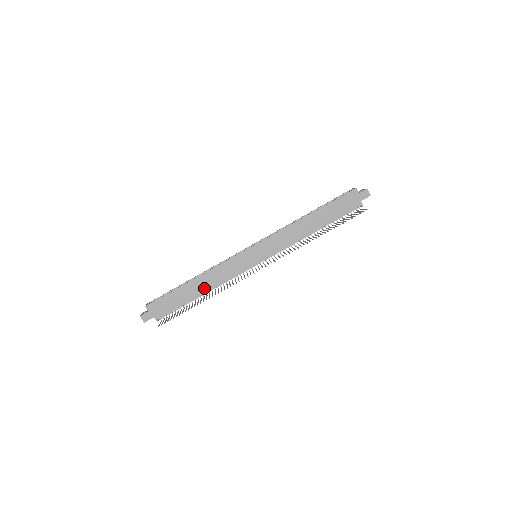
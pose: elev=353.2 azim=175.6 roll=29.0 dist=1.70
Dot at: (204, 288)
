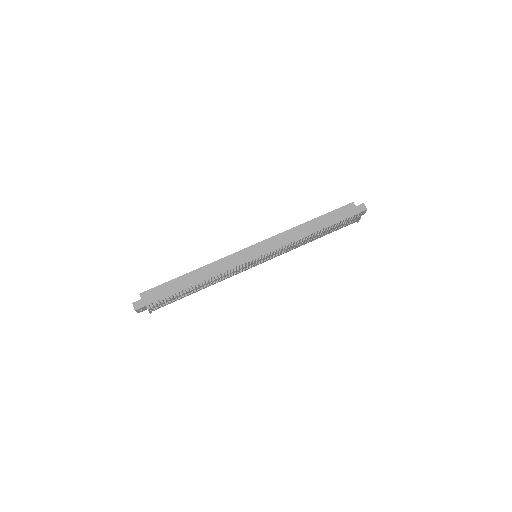
Dot at: (201, 281)
